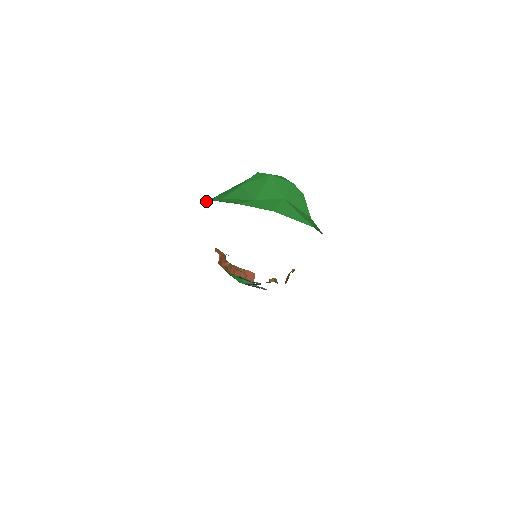
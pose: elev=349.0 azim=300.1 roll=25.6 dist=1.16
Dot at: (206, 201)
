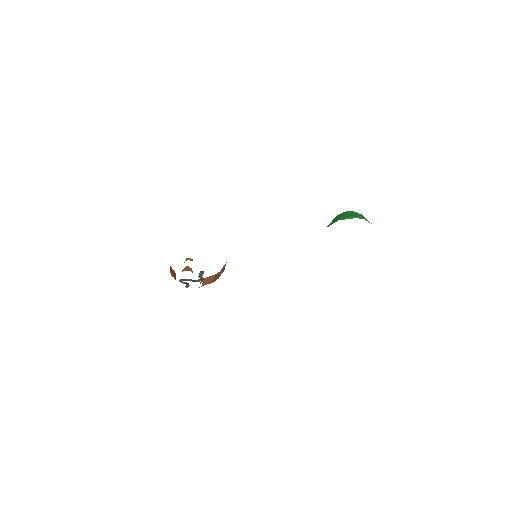
Dot at: (350, 217)
